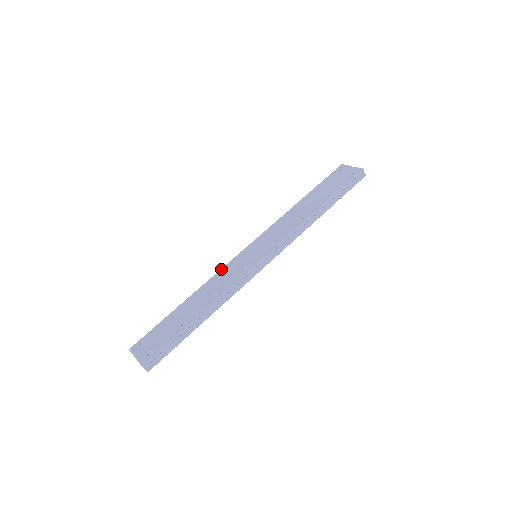
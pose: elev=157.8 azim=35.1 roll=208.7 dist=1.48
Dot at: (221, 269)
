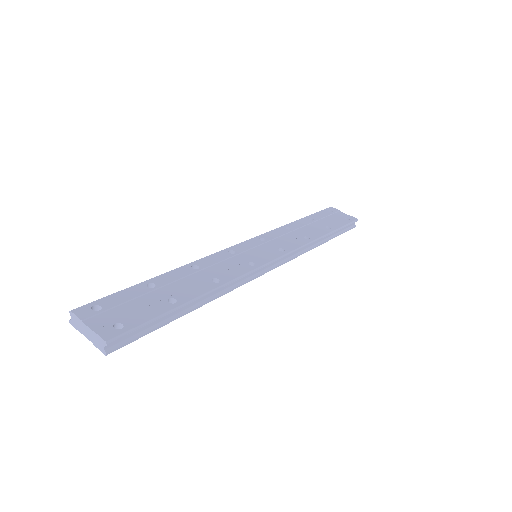
Dot at: (214, 253)
